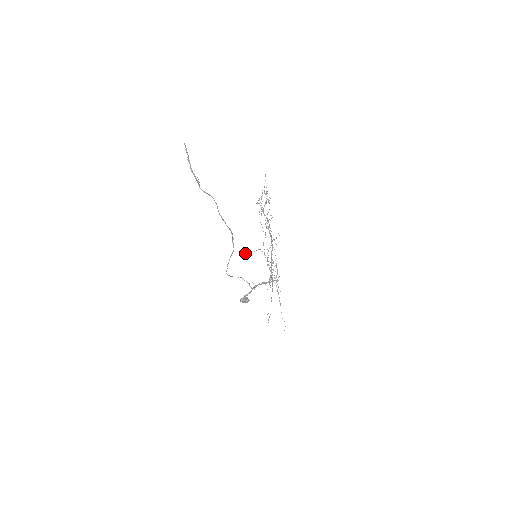
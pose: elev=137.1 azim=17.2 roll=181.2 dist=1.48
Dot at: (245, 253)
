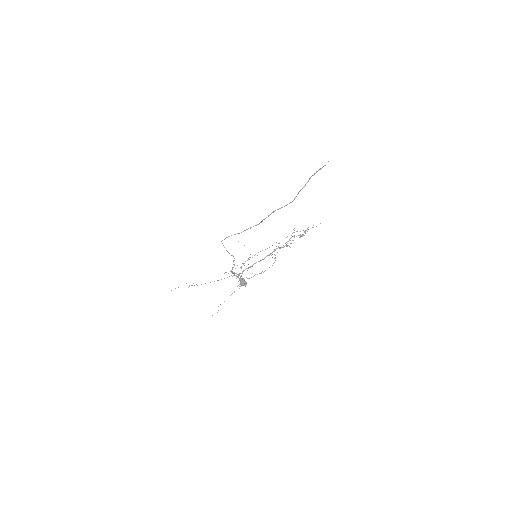
Dot at: occluded
